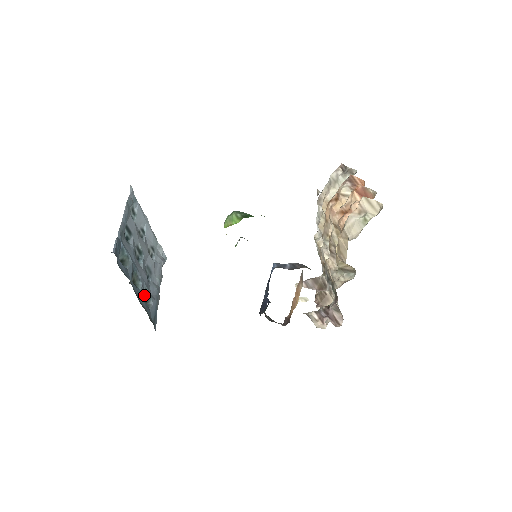
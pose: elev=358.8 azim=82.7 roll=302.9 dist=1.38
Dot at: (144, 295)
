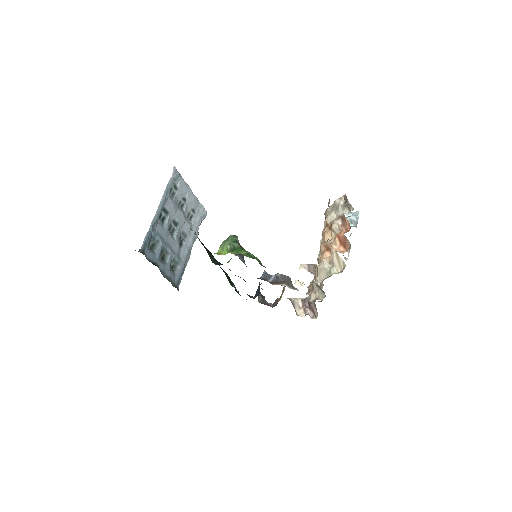
Dot at: (173, 262)
